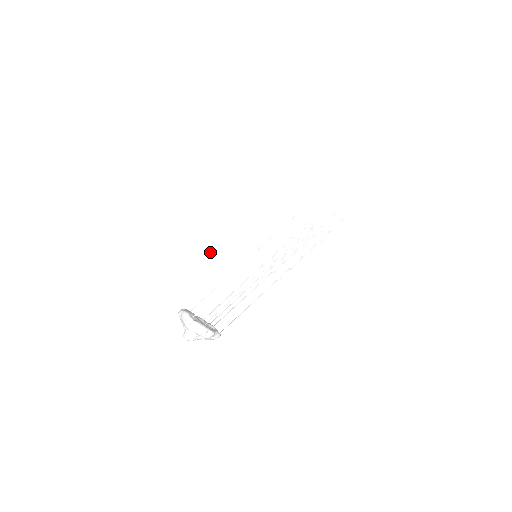
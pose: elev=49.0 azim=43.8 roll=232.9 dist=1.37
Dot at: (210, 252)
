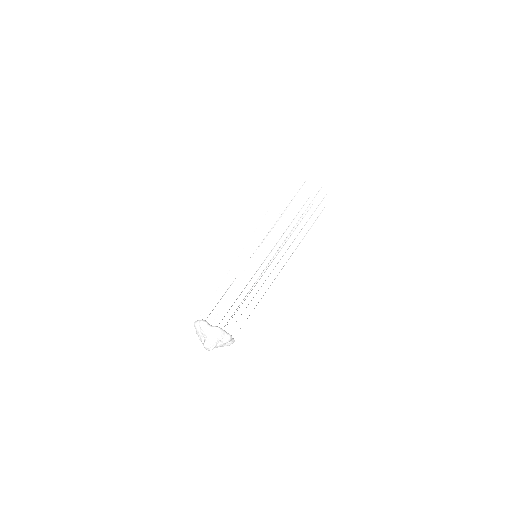
Dot at: (216, 258)
